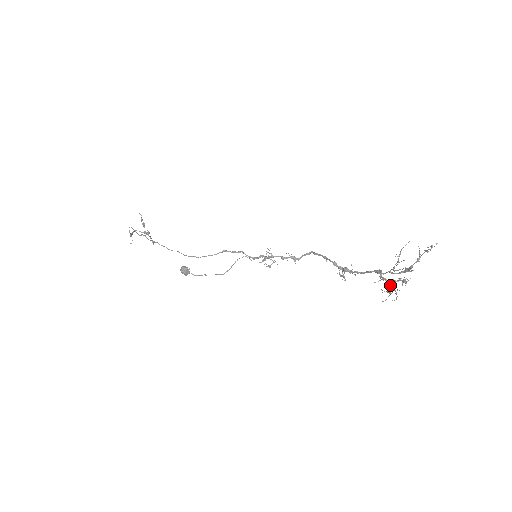
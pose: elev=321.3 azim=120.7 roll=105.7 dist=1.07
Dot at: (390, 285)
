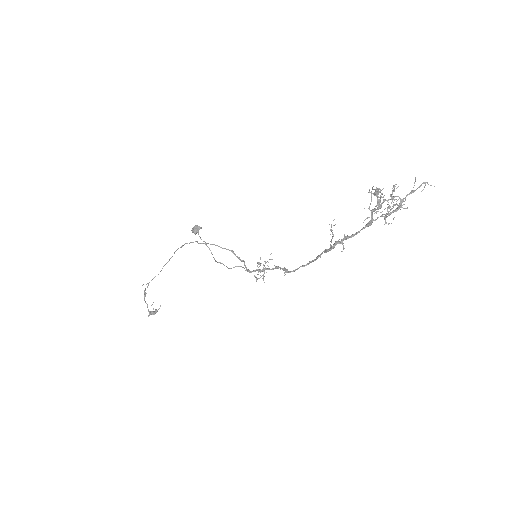
Dot at: (378, 204)
